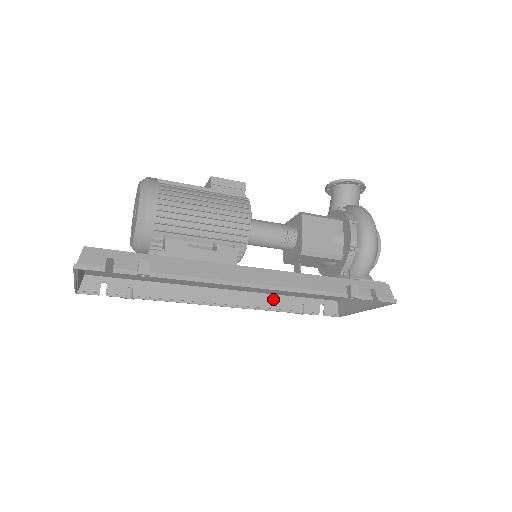
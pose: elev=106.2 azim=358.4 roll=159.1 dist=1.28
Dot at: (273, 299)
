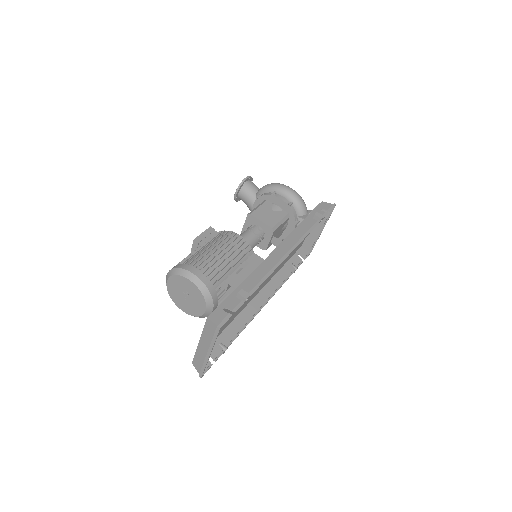
Dot at: (279, 276)
